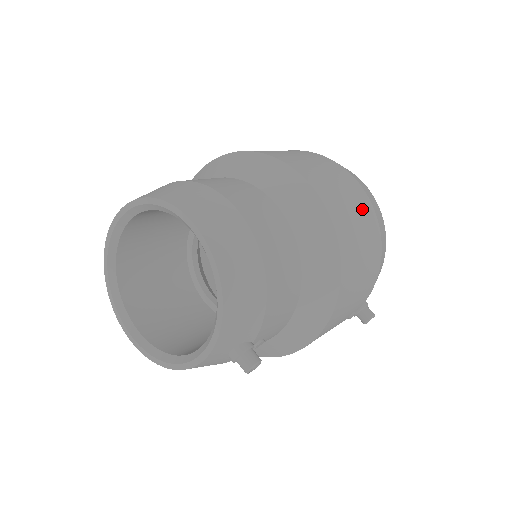
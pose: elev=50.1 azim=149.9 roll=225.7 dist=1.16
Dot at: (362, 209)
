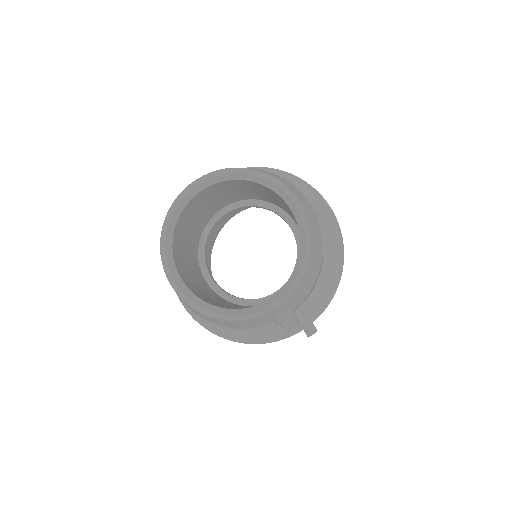
Dot at: occluded
